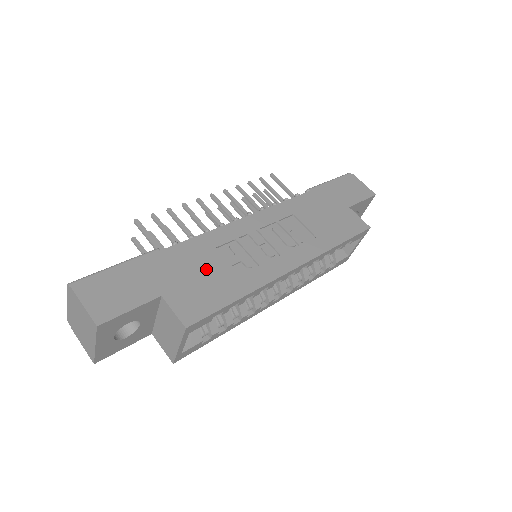
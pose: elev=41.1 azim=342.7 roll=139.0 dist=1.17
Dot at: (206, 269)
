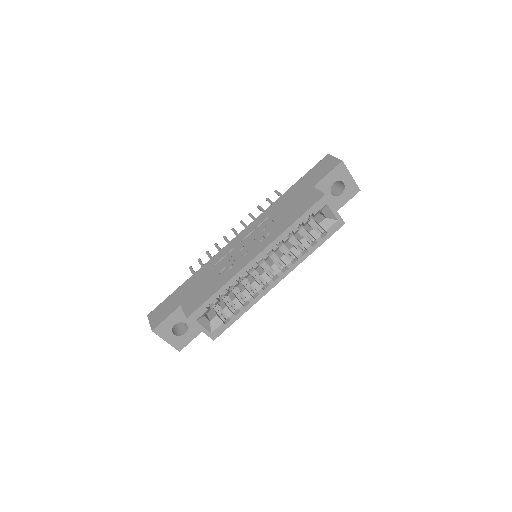
Dot at: (205, 281)
